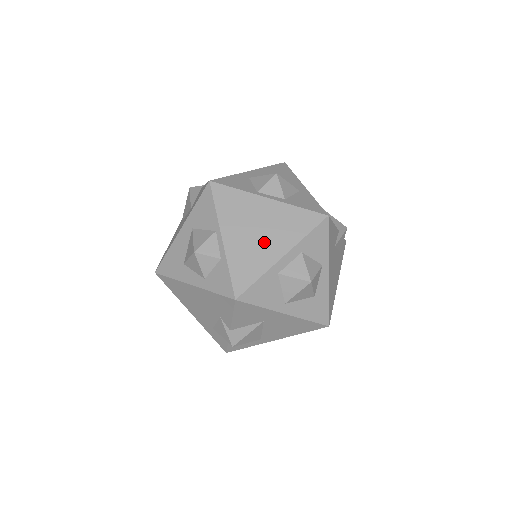
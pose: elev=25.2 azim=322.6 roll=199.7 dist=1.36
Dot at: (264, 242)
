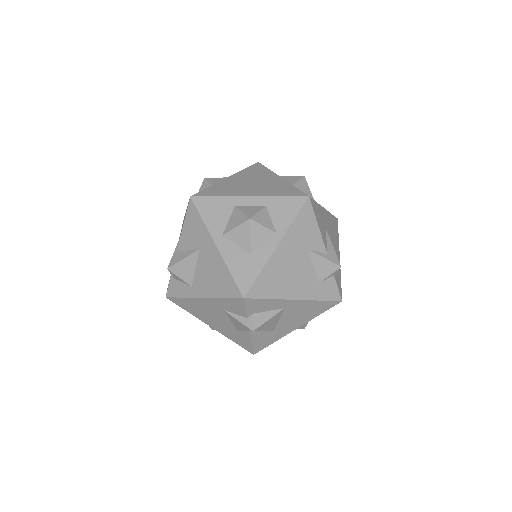
Dot at: (248, 188)
